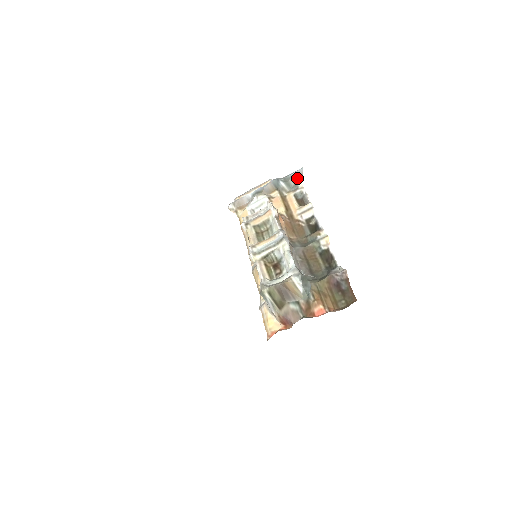
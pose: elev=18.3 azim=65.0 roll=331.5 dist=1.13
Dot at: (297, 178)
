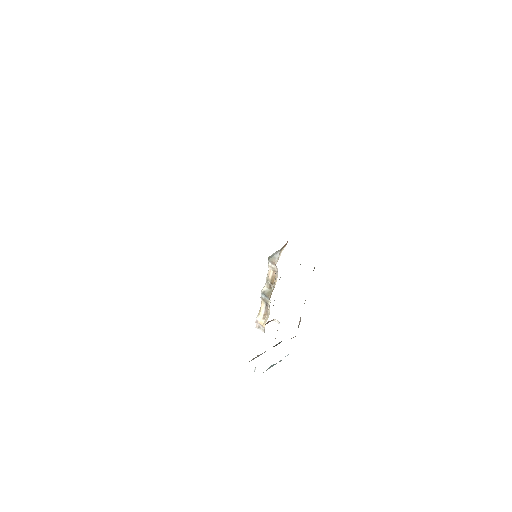
Dot at: occluded
